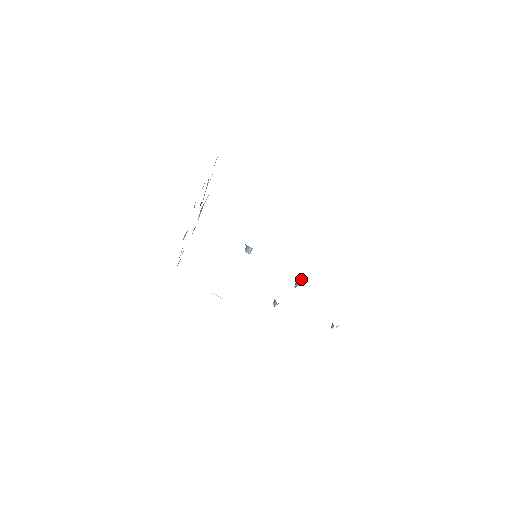
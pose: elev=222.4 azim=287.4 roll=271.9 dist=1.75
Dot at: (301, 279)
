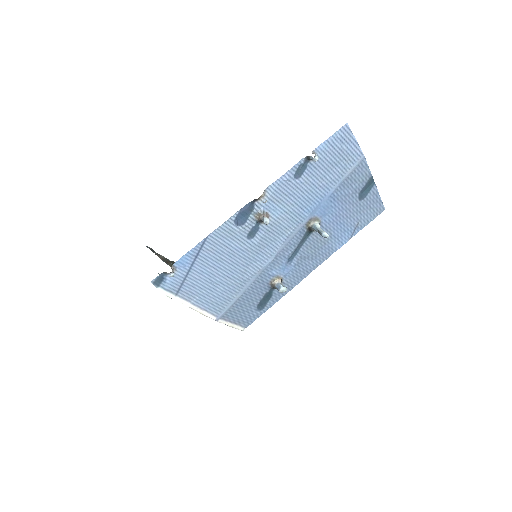
Dot at: (315, 226)
